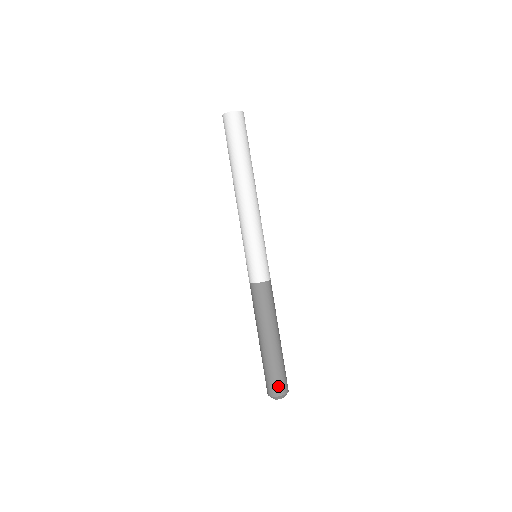
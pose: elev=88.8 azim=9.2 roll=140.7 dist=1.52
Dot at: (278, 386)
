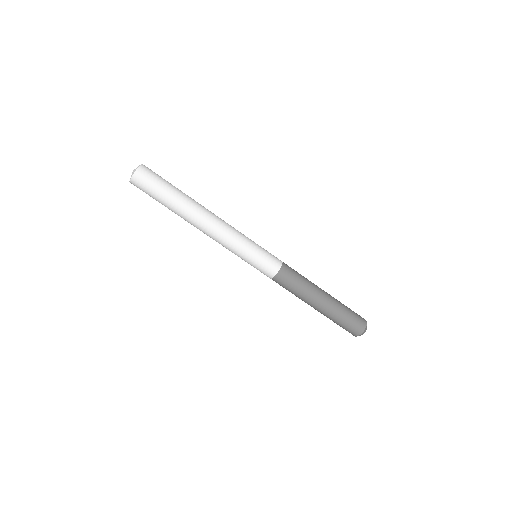
Dot at: (357, 325)
